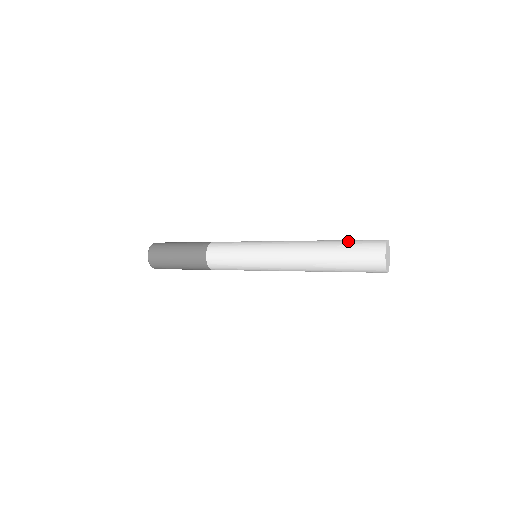
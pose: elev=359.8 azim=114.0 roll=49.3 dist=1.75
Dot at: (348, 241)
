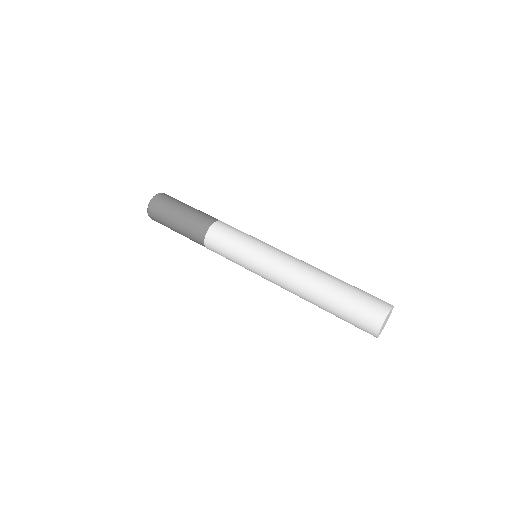
Dot at: (352, 290)
